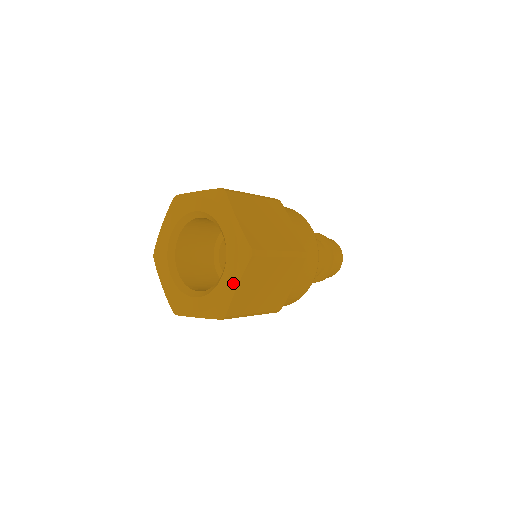
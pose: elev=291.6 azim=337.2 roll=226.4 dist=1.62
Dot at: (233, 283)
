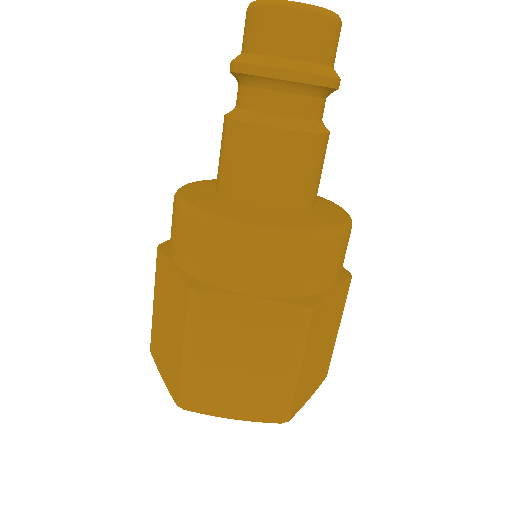
Dot at: occluded
